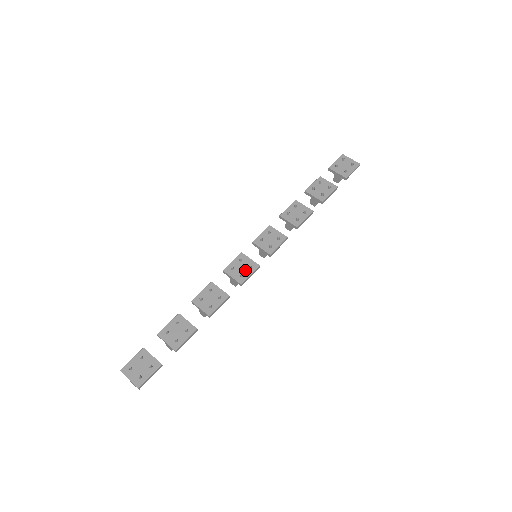
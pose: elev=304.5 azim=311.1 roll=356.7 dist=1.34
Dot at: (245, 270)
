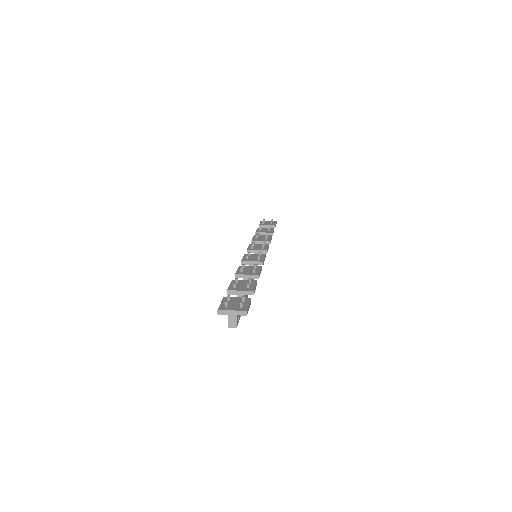
Dot at: occluded
